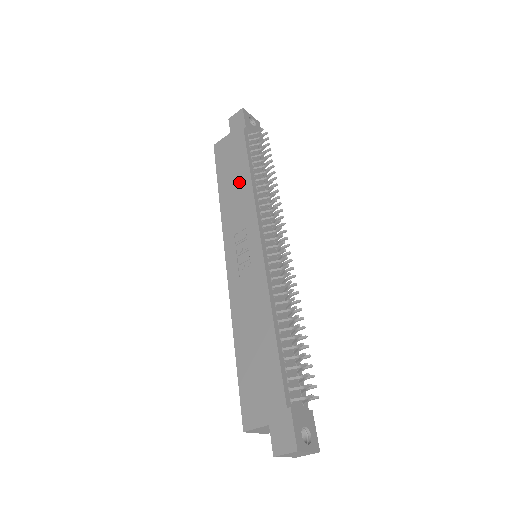
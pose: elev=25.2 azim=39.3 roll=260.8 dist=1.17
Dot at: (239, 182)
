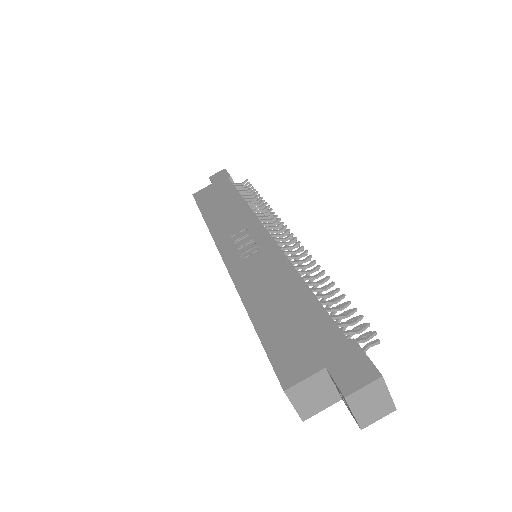
Dot at: (230, 205)
